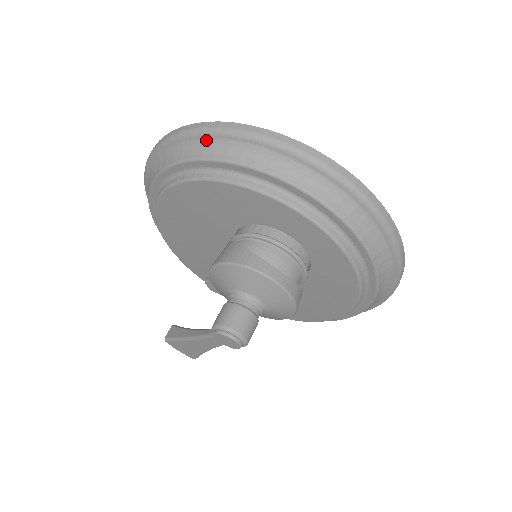
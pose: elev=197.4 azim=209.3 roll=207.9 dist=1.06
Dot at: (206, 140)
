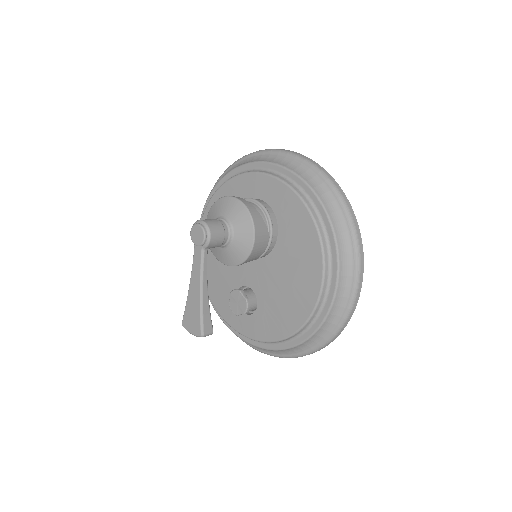
Dot at: occluded
